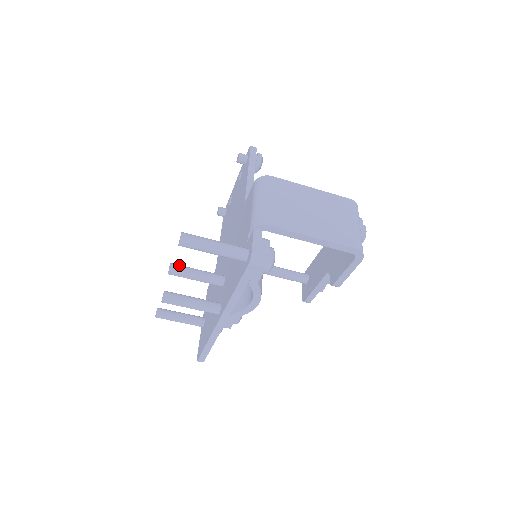
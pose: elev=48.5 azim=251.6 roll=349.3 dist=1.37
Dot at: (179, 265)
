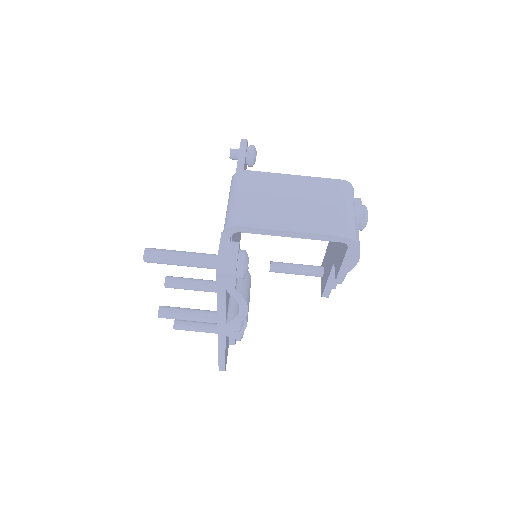
Dot at: (175, 277)
